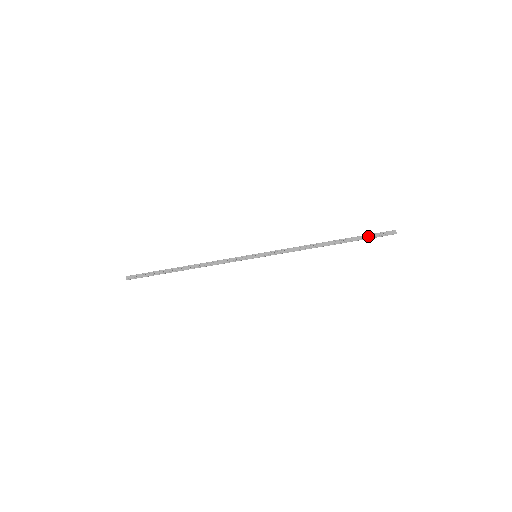
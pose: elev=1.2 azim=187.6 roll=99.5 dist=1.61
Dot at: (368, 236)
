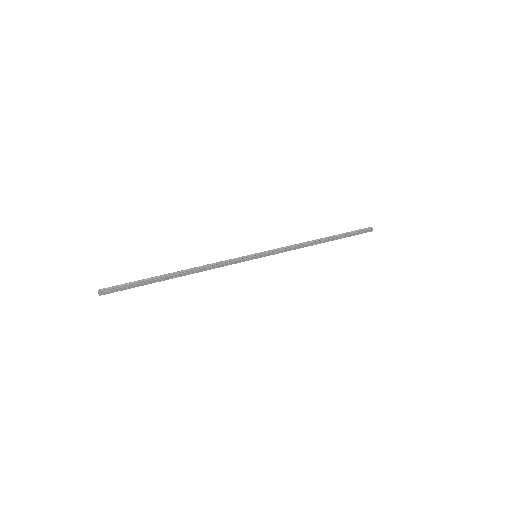
Dot at: (353, 234)
